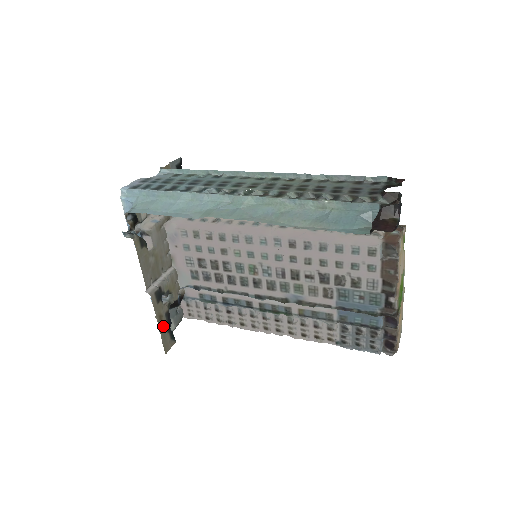
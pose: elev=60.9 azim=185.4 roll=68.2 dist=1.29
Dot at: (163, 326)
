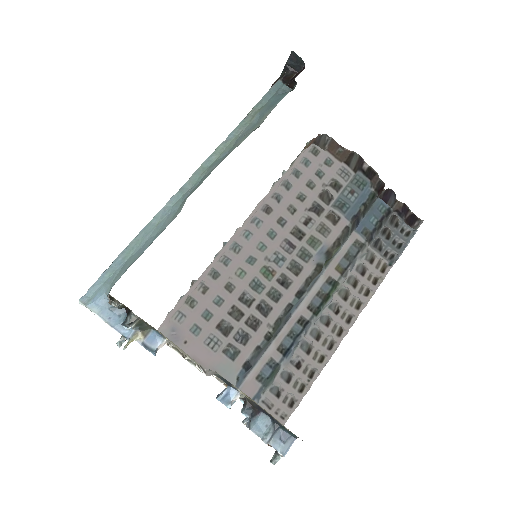
Dot at: occluded
